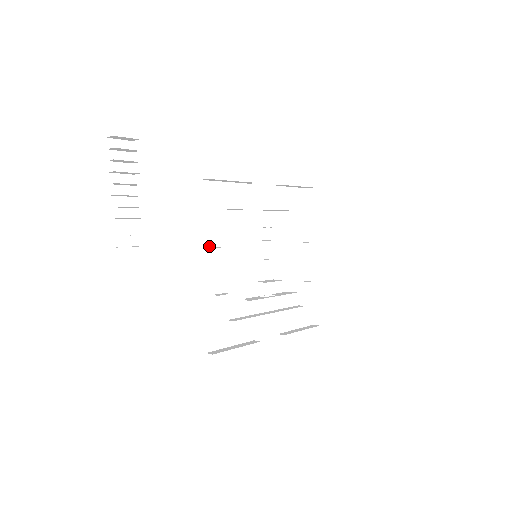
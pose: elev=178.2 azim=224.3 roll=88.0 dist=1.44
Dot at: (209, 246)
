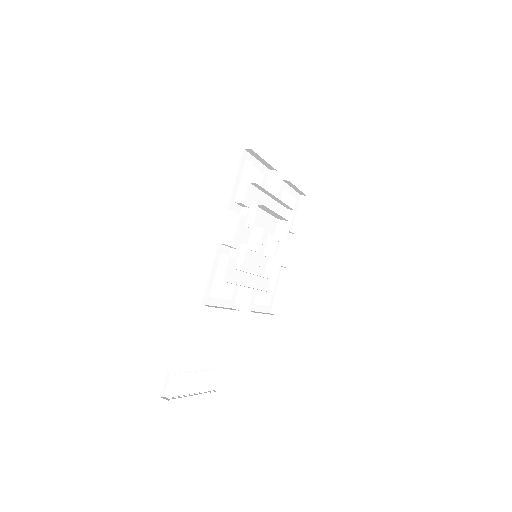
Dot at: (234, 302)
